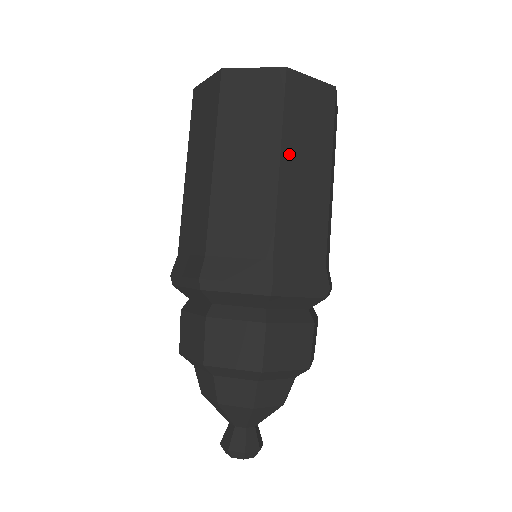
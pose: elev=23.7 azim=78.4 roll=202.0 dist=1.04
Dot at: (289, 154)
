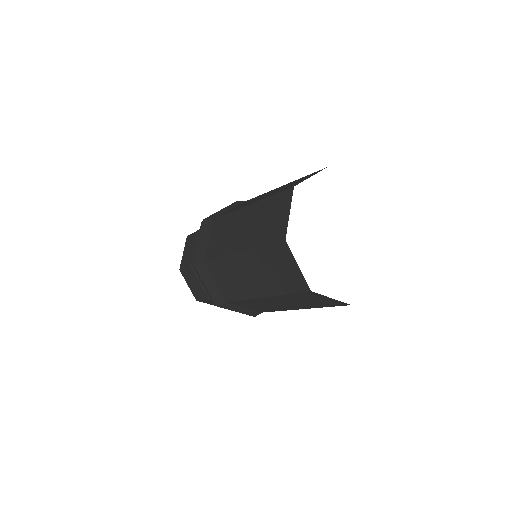
Dot at: occluded
